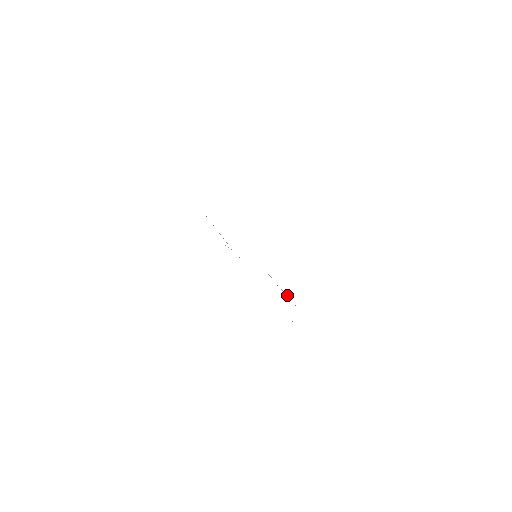
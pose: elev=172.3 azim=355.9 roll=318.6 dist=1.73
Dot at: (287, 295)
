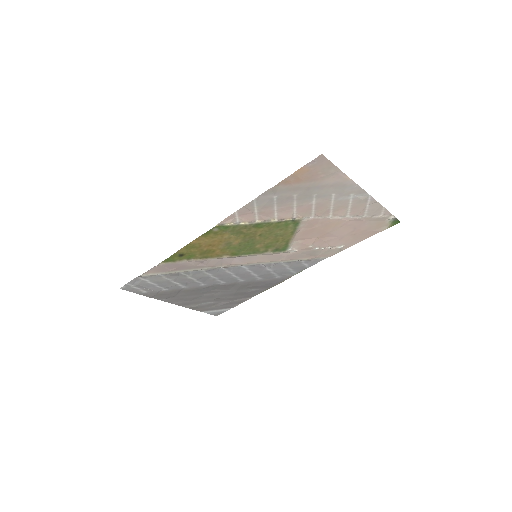
Dot at: (325, 248)
